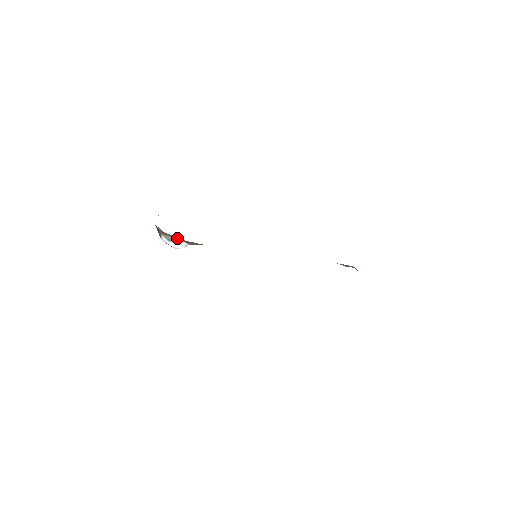
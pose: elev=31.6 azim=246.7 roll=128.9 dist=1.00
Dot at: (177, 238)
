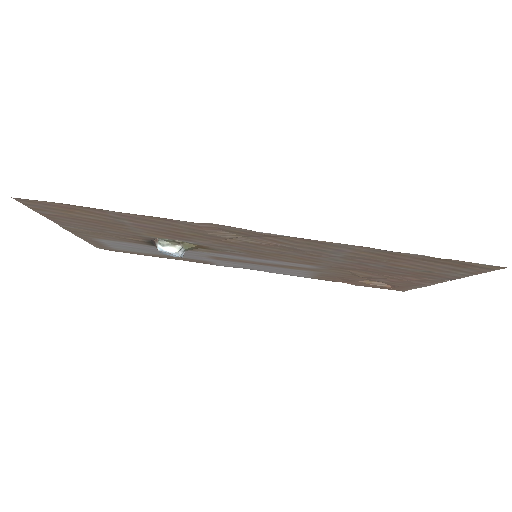
Dot at: (170, 241)
